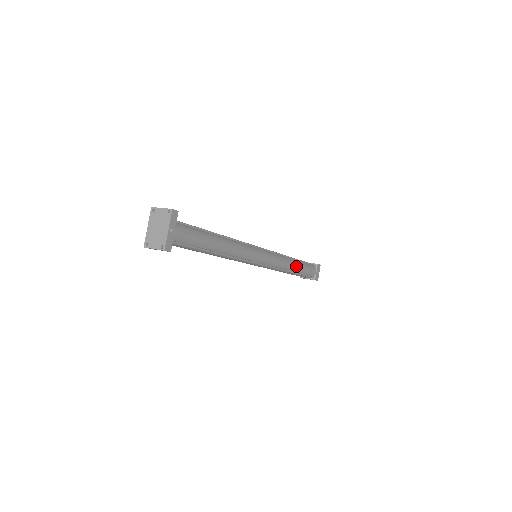
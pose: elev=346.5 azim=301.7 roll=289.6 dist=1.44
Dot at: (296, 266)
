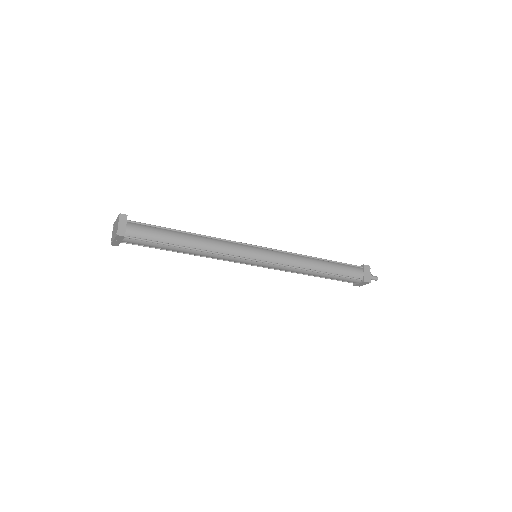
Dot at: (317, 275)
